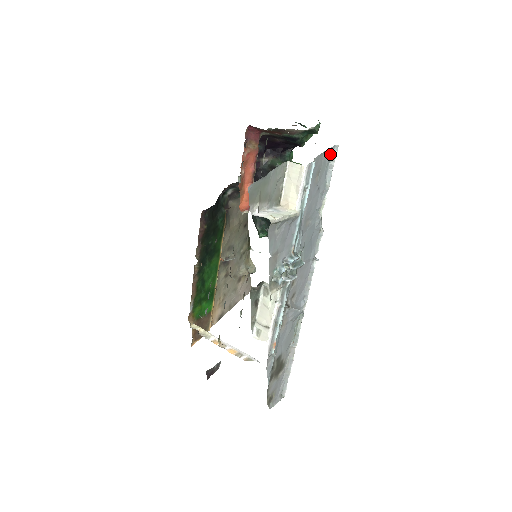
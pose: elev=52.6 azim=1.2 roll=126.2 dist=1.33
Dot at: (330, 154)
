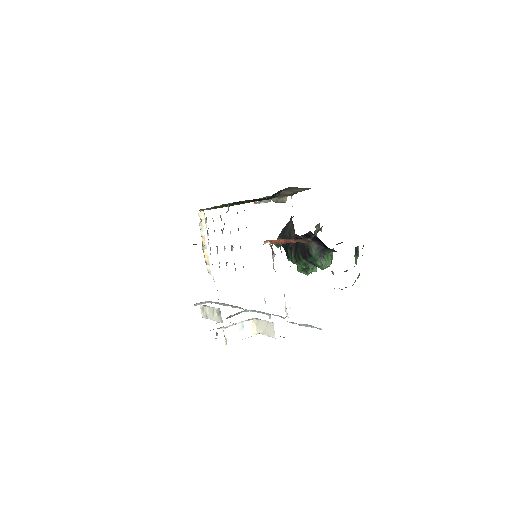
Dot at: occluded
